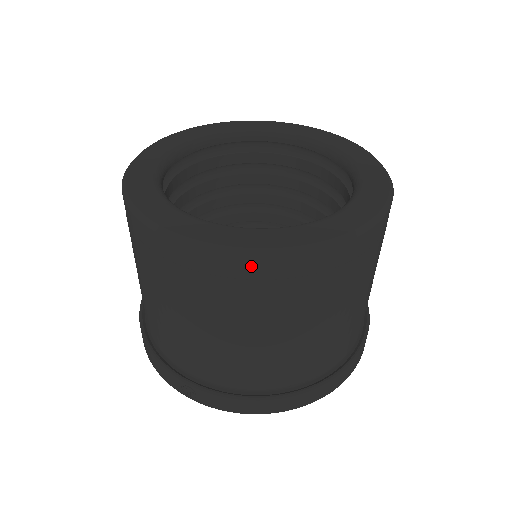
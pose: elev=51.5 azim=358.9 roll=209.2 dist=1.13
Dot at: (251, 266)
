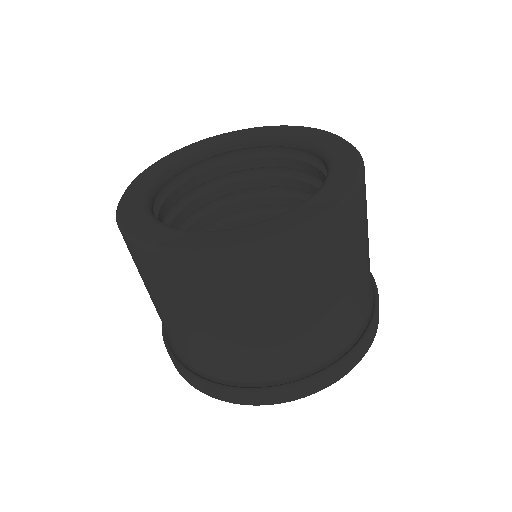
Dot at: (229, 264)
